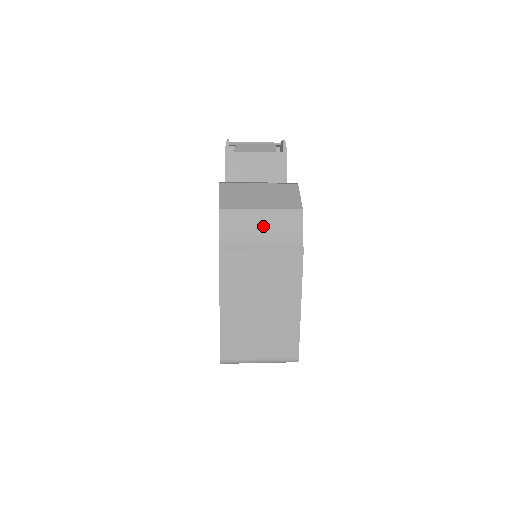
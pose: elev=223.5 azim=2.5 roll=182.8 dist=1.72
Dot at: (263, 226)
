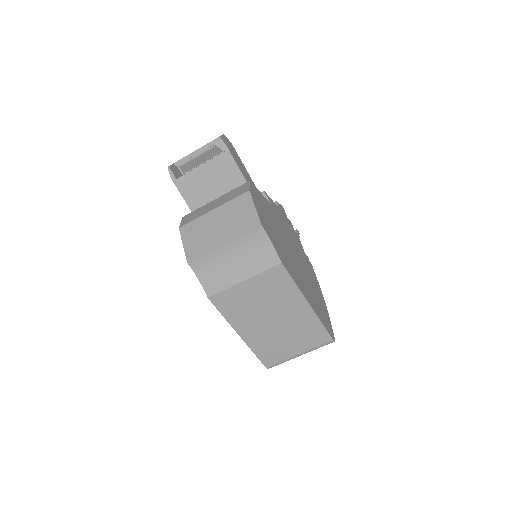
Dot at: (234, 257)
